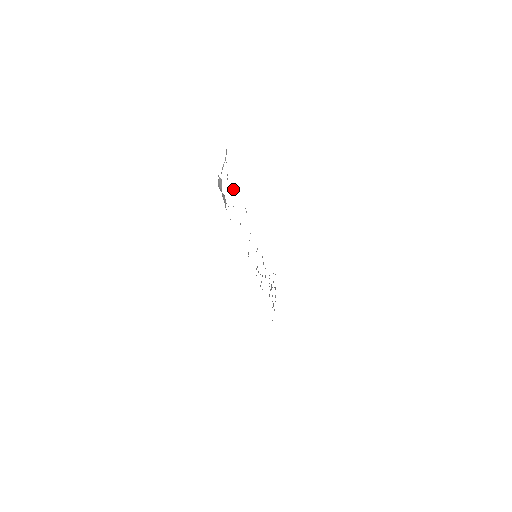
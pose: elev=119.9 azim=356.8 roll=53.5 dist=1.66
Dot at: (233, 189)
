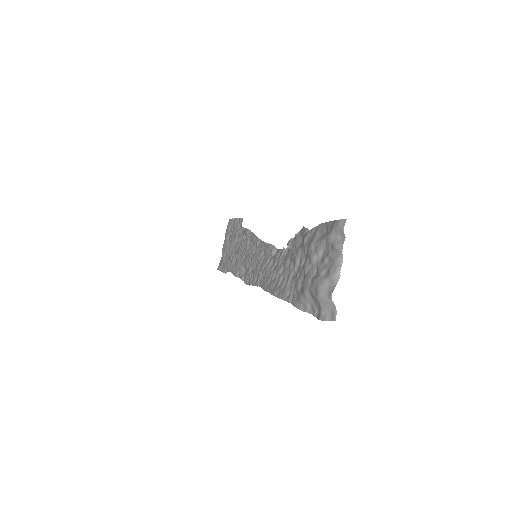
Dot at: (305, 251)
